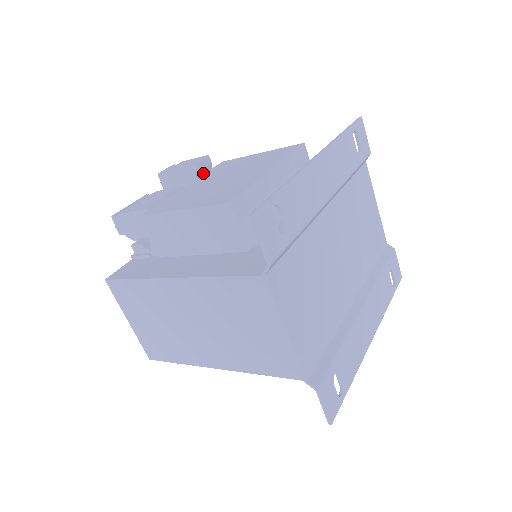
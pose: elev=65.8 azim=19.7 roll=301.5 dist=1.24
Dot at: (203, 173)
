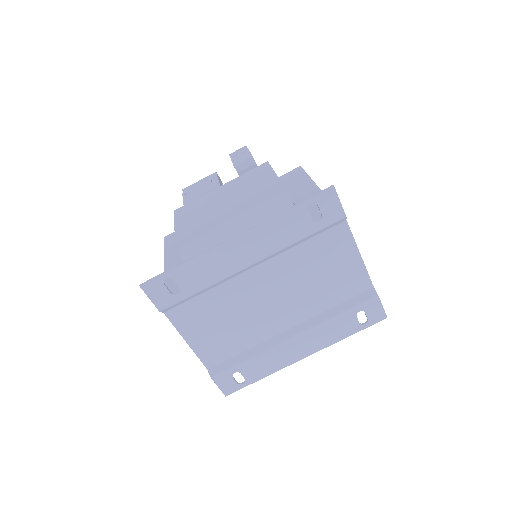
Dot at: (246, 171)
